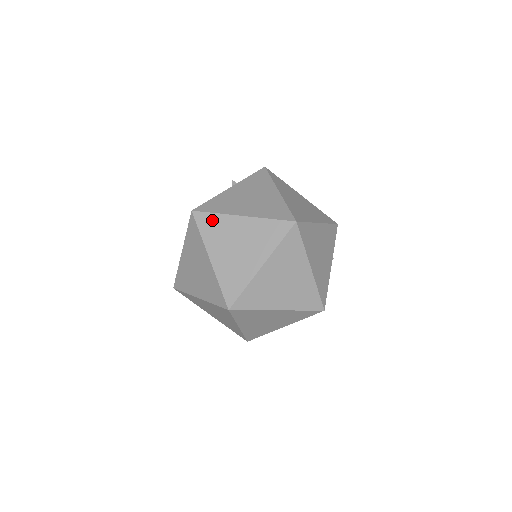
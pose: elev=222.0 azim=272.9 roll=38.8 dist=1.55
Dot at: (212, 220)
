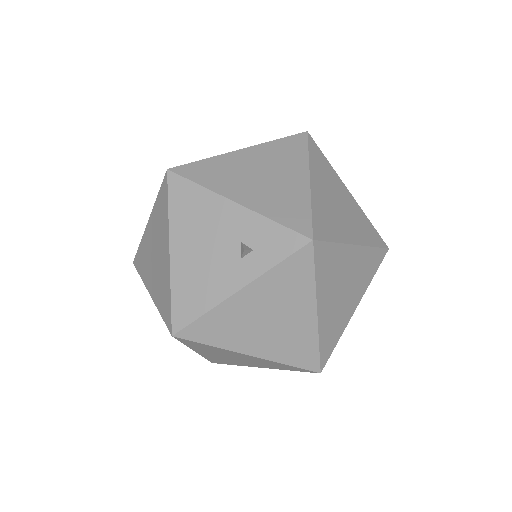
Dot at: (204, 346)
